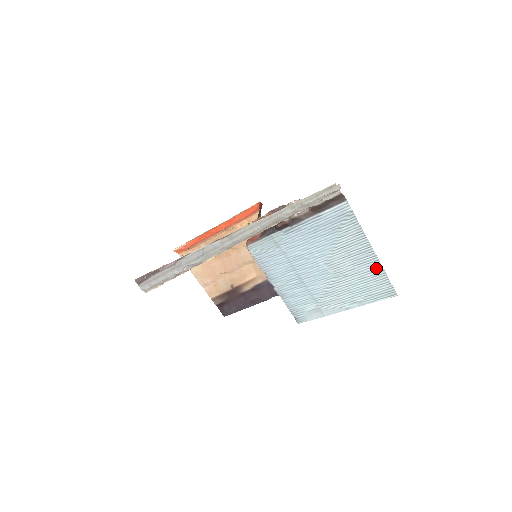
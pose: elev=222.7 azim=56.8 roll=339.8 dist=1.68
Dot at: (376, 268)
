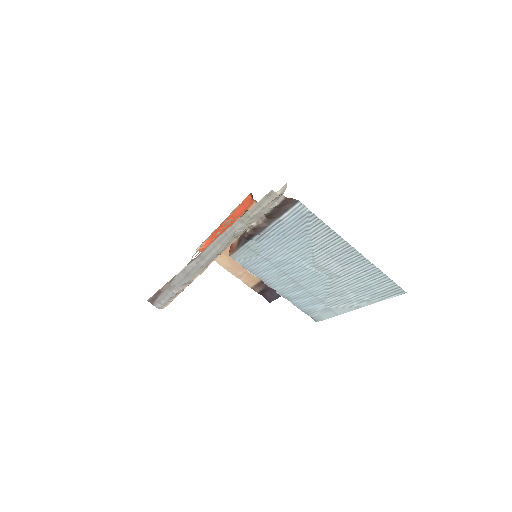
Dot at: (367, 266)
